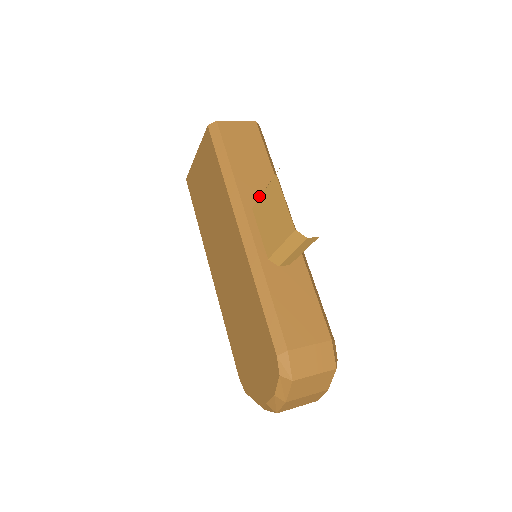
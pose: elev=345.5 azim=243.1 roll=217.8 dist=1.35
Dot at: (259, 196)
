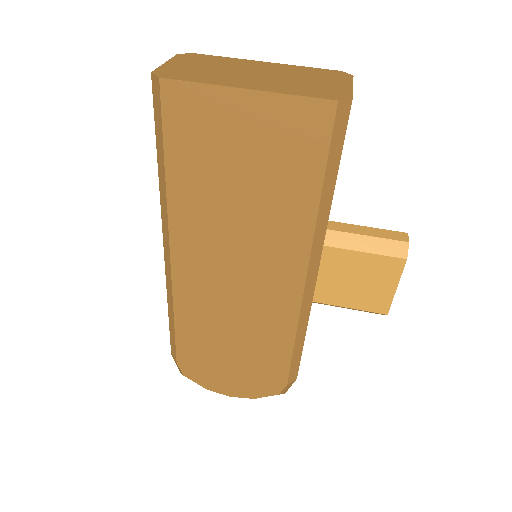
Dot at: occluded
